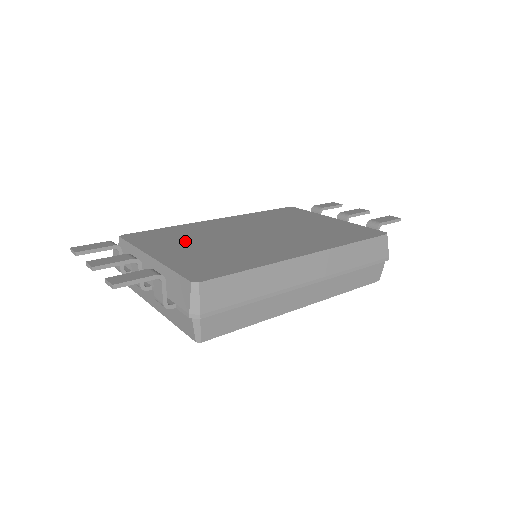
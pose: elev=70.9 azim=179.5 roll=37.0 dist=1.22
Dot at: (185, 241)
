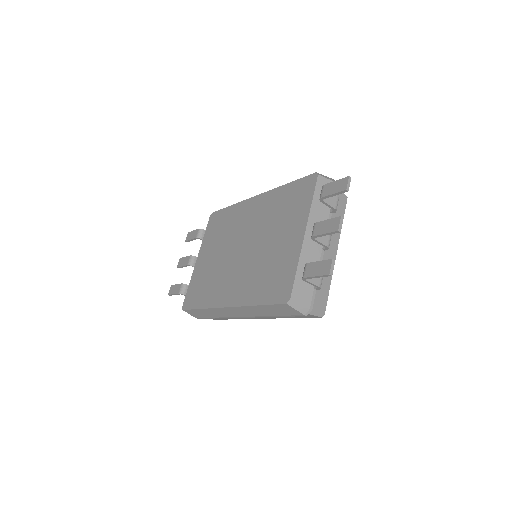
Dot at: (216, 242)
